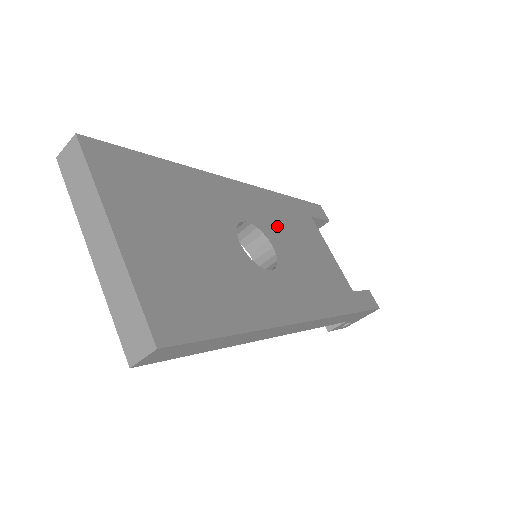
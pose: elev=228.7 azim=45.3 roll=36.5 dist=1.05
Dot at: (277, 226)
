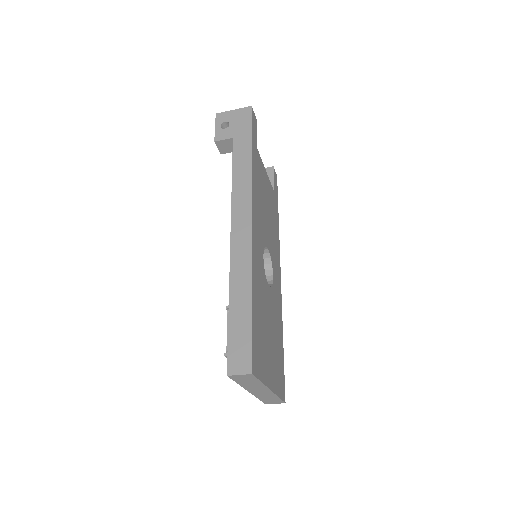
Dot at: (262, 219)
